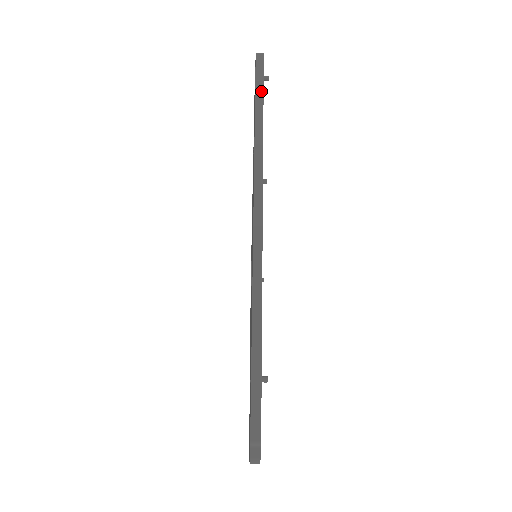
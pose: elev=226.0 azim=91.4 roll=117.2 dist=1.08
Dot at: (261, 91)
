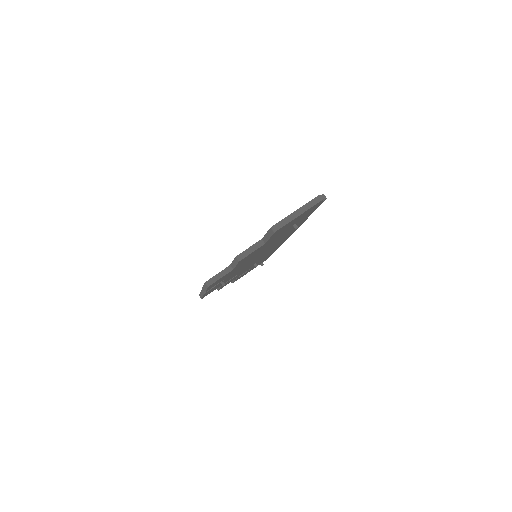
Dot at: occluded
